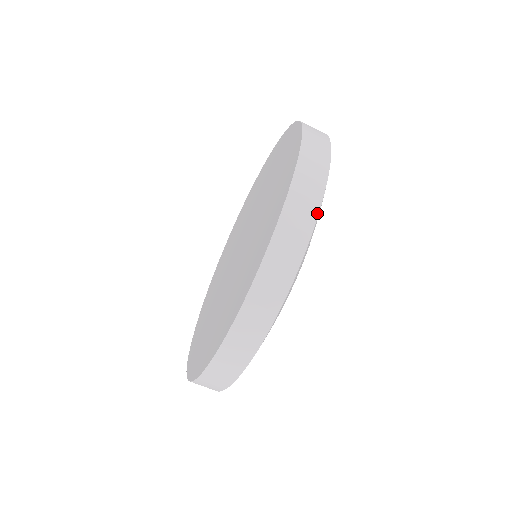
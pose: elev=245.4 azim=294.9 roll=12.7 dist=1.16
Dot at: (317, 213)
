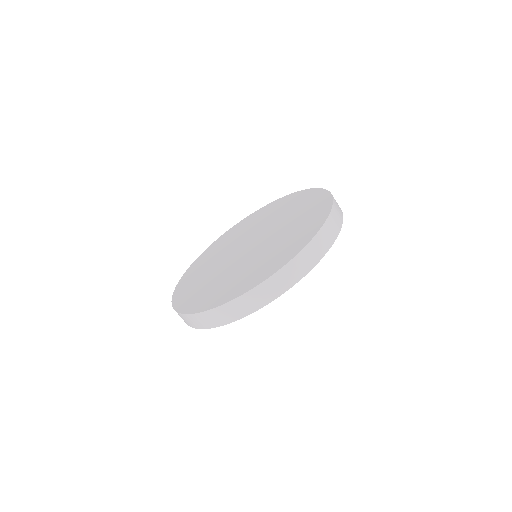
Dot at: (273, 300)
